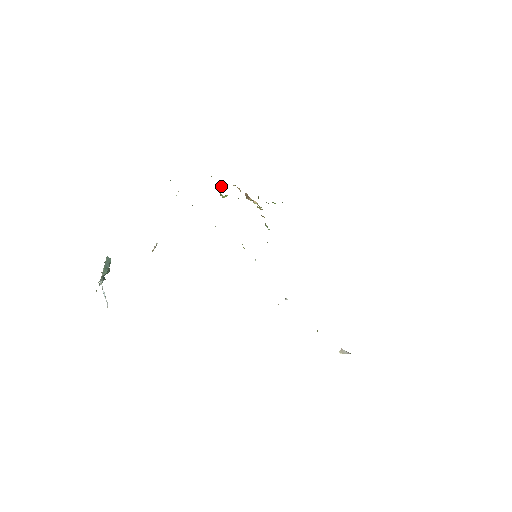
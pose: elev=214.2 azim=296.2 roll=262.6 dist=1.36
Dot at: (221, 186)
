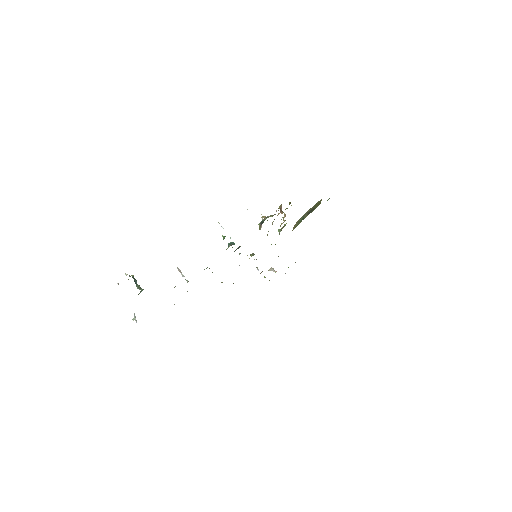
Dot at: (265, 219)
